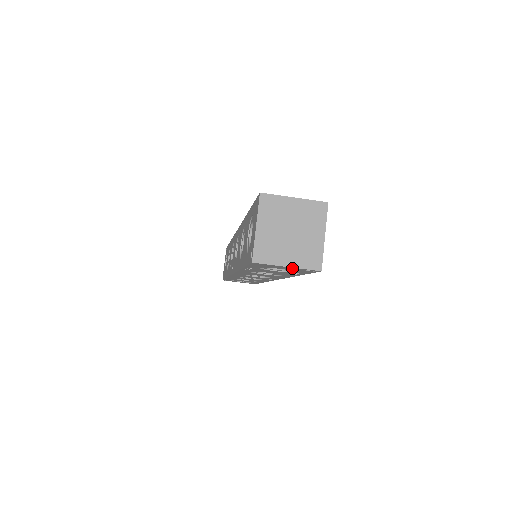
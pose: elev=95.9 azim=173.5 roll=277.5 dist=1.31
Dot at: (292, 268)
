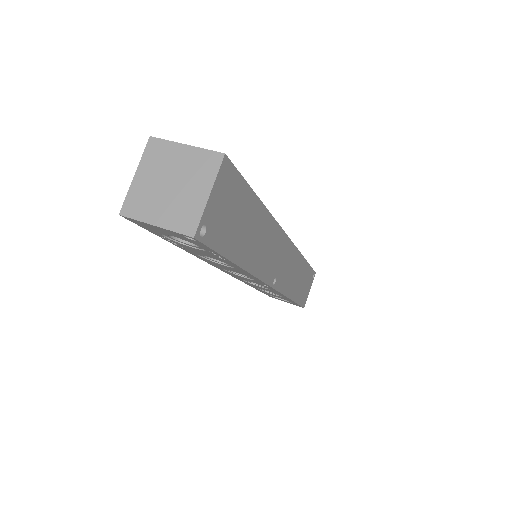
Dot at: (168, 231)
